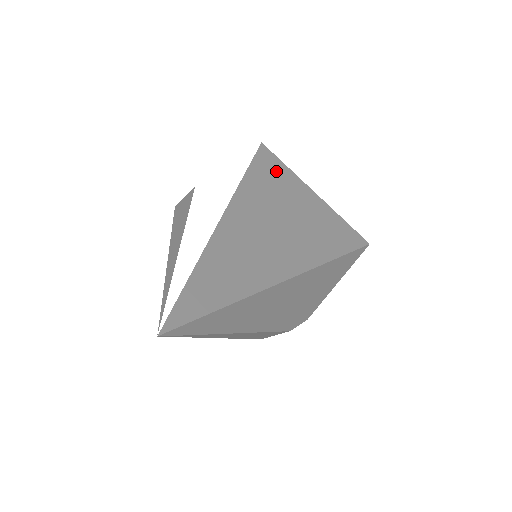
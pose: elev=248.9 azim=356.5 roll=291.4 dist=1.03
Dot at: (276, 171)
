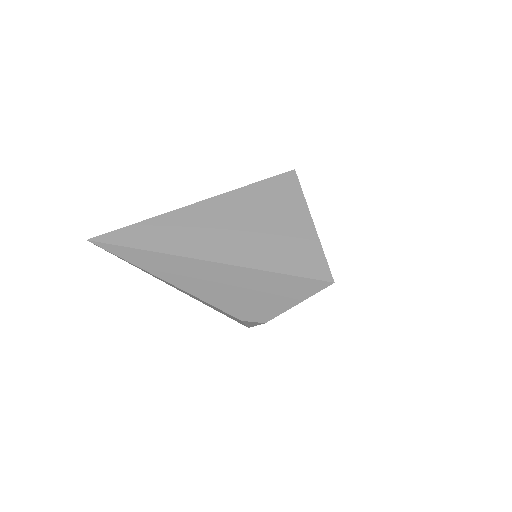
Dot at: (285, 192)
